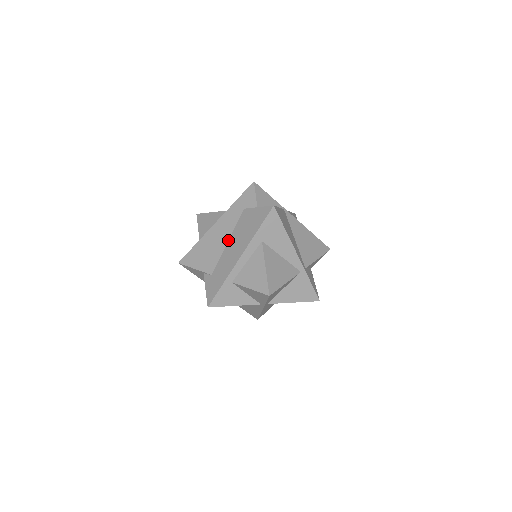
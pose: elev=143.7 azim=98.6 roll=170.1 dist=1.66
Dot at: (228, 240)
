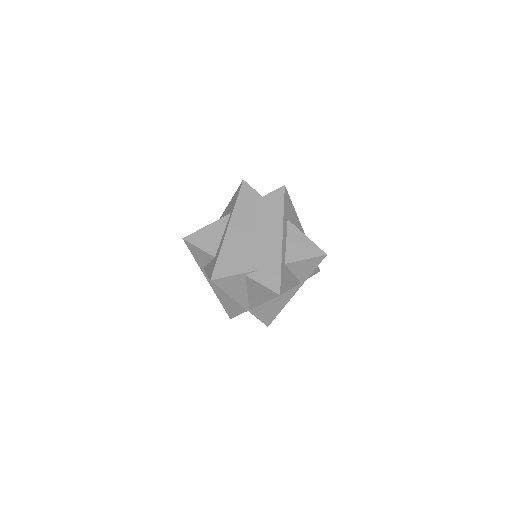
Dot at: (254, 234)
